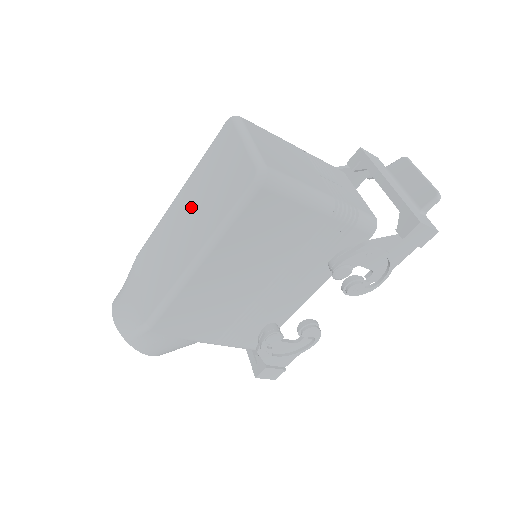
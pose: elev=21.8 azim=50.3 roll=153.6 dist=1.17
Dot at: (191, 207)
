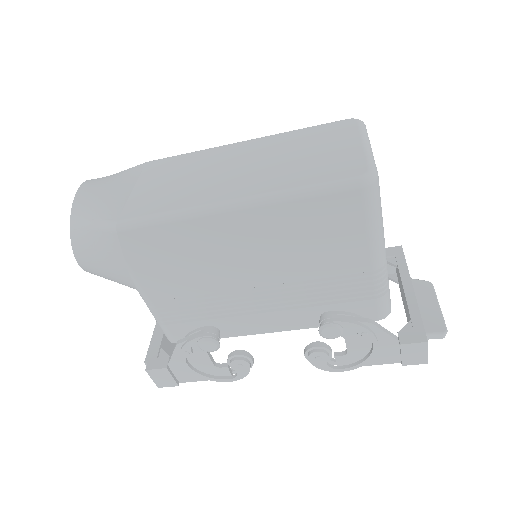
Dot at: (257, 158)
